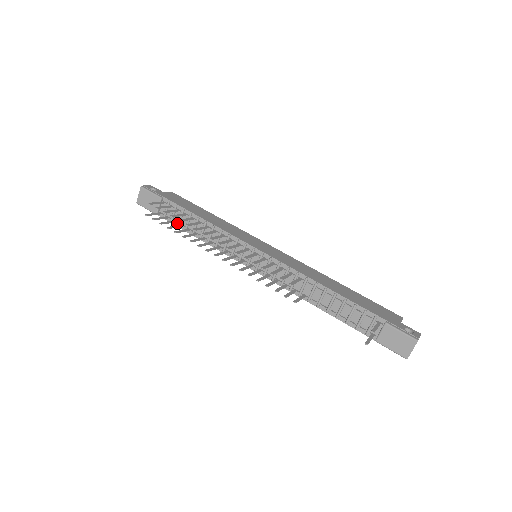
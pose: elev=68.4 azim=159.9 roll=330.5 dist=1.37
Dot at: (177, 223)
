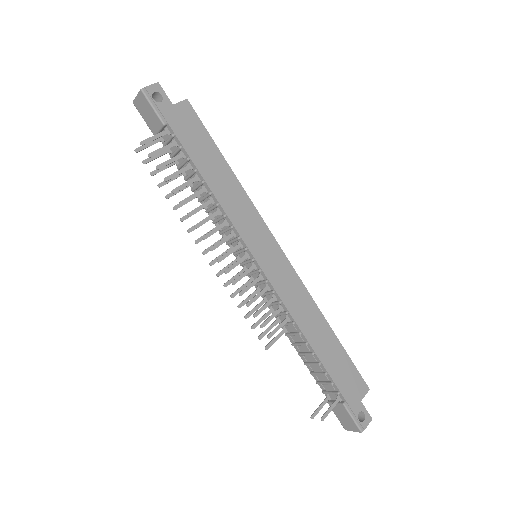
Dot at: (178, 164)
